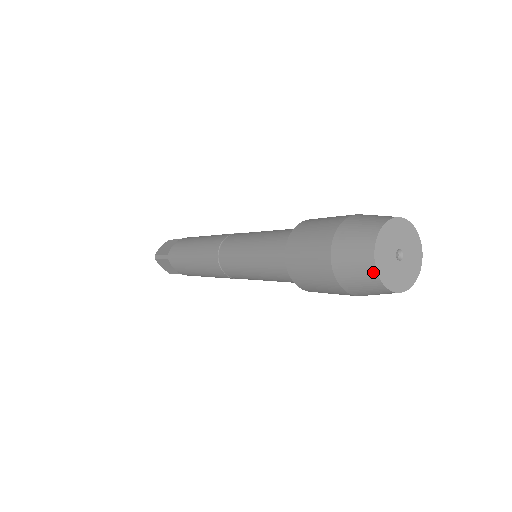
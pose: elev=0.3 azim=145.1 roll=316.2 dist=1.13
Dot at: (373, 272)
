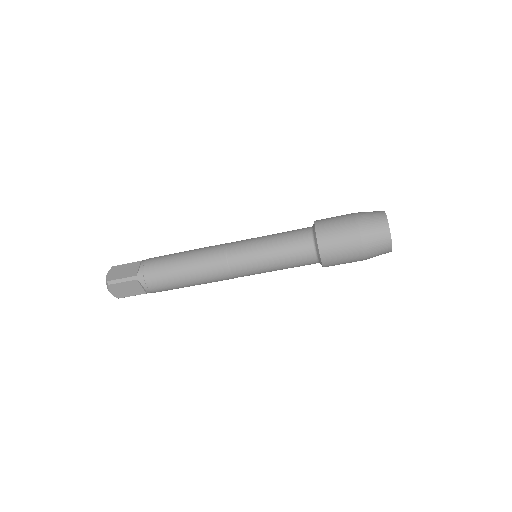
Dot at: (389, 239)
